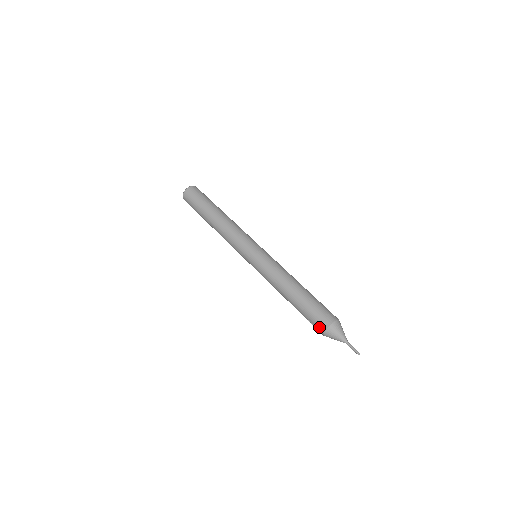
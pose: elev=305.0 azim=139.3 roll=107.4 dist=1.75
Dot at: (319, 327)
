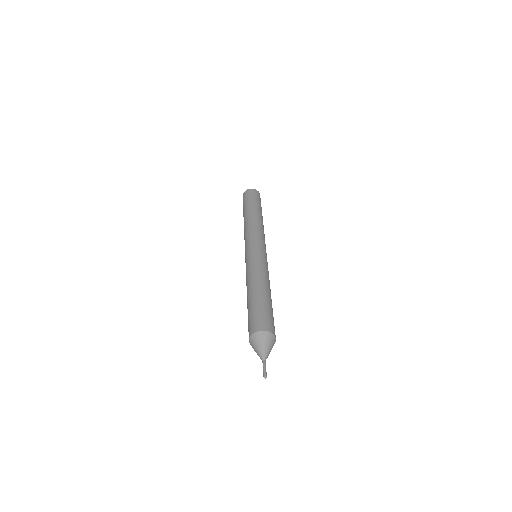
Dot at: occluded
